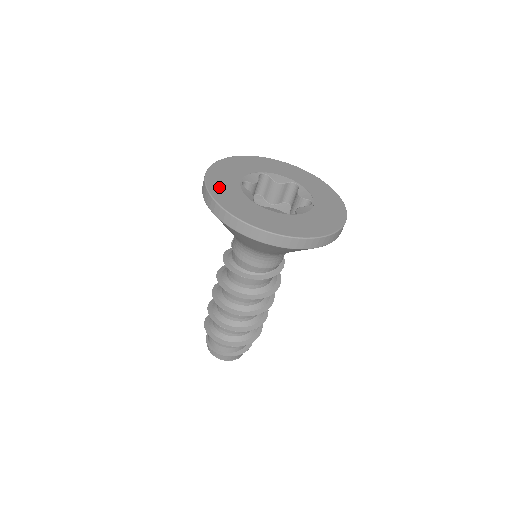
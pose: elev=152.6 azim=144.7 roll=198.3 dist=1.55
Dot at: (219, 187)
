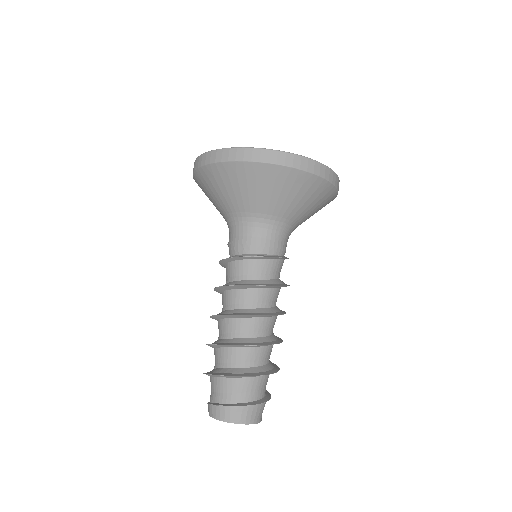
Dot at: occluded
